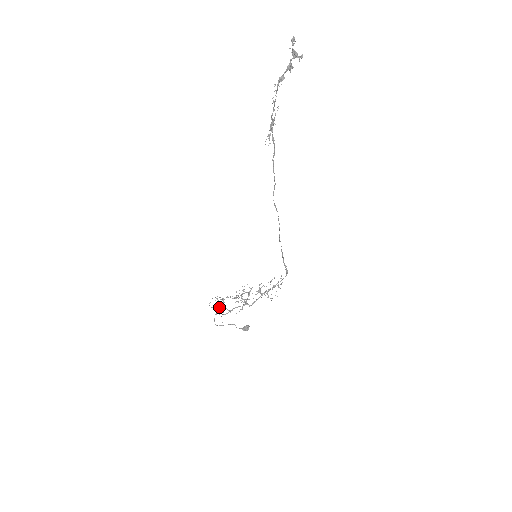
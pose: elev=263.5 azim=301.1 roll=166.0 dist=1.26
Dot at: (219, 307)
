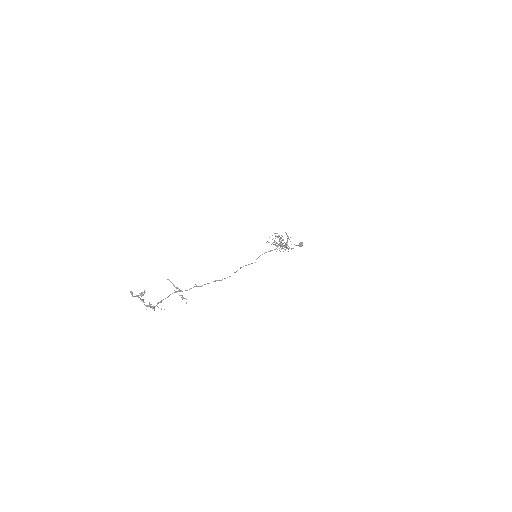
Dot at: occluded
